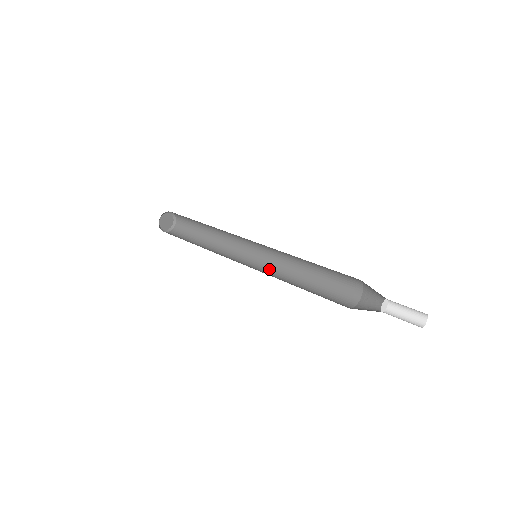
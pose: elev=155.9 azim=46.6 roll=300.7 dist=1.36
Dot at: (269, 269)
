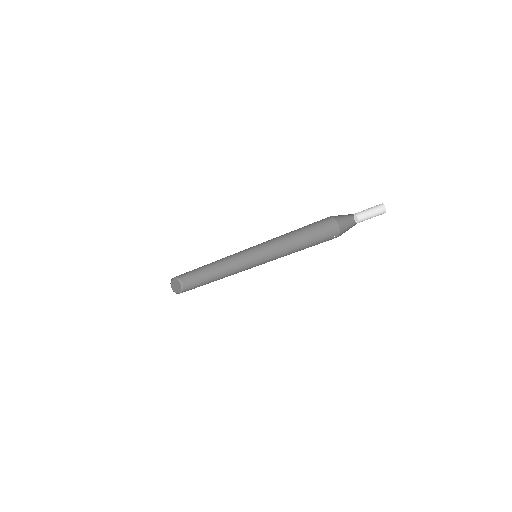
Dot at: occluded
